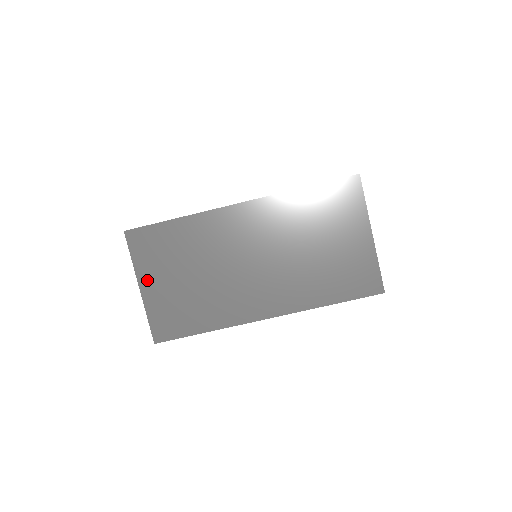
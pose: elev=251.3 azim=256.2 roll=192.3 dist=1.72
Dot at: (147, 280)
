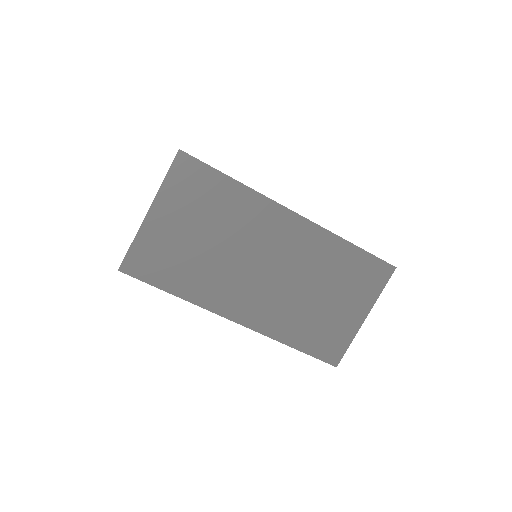
Dot at: (162, 210)
